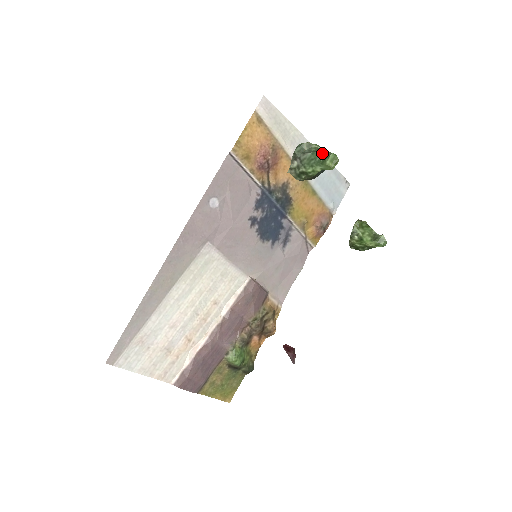
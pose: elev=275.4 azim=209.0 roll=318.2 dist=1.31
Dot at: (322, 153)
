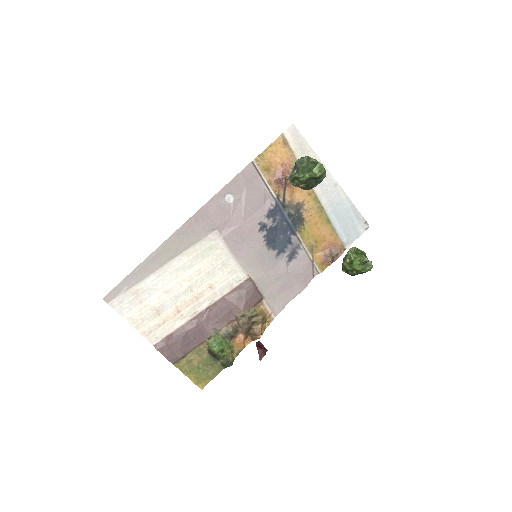
Dot at: (315, 164)
